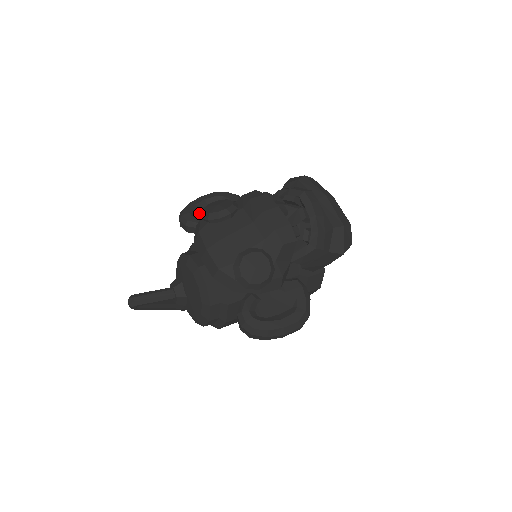
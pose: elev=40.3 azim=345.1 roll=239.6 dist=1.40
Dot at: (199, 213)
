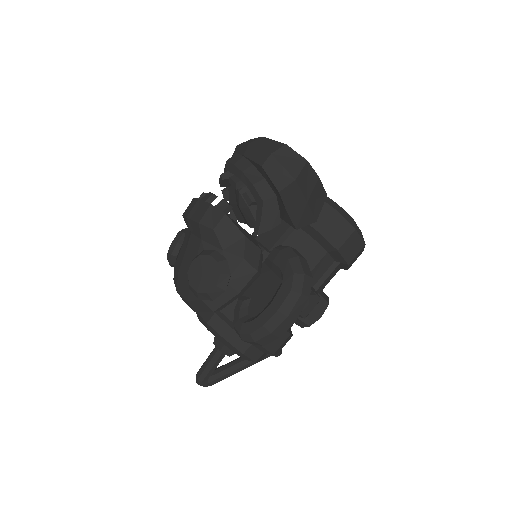
Dot at: occluded
